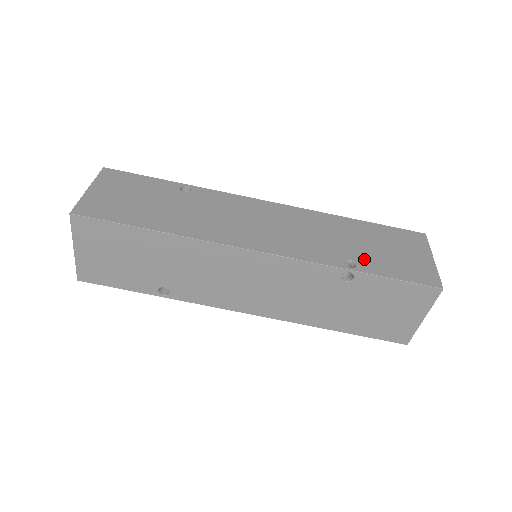
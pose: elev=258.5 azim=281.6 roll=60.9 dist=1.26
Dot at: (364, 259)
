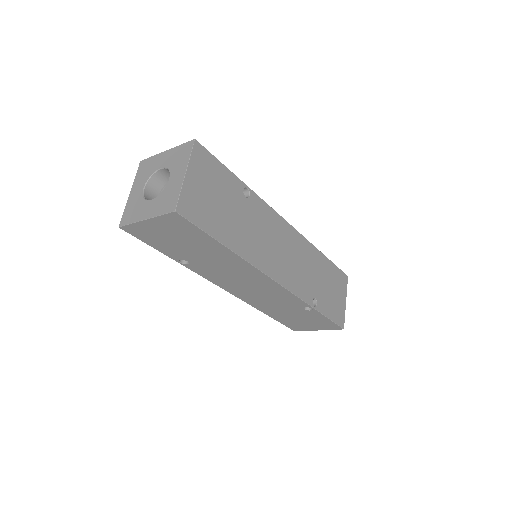
Dot at: (321, 298)
